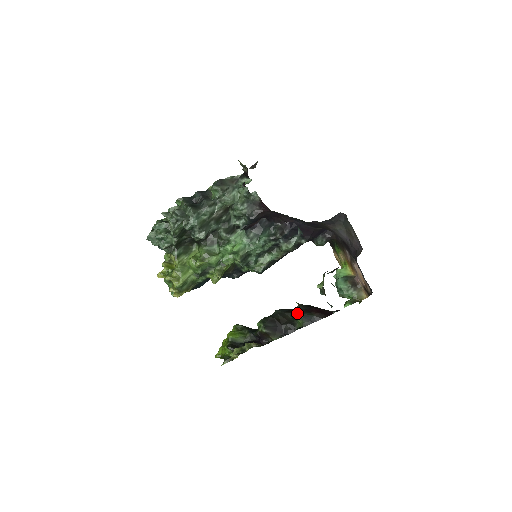
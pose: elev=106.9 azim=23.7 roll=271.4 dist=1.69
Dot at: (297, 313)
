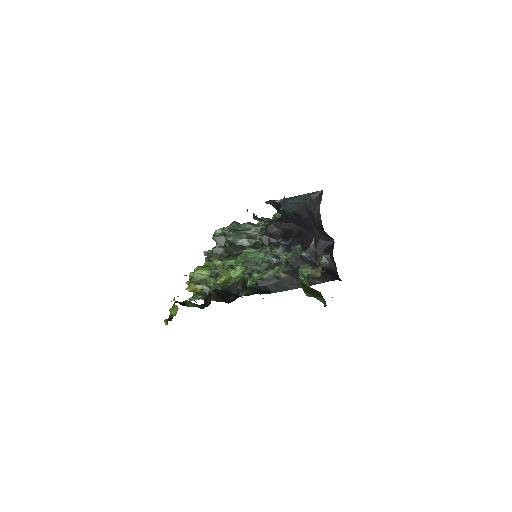
Dot at: (249, 287)
